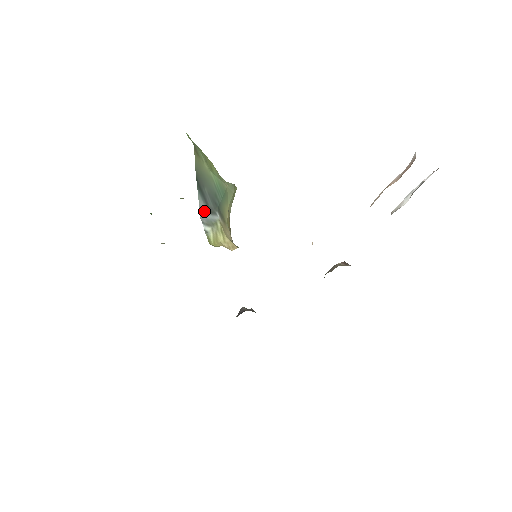
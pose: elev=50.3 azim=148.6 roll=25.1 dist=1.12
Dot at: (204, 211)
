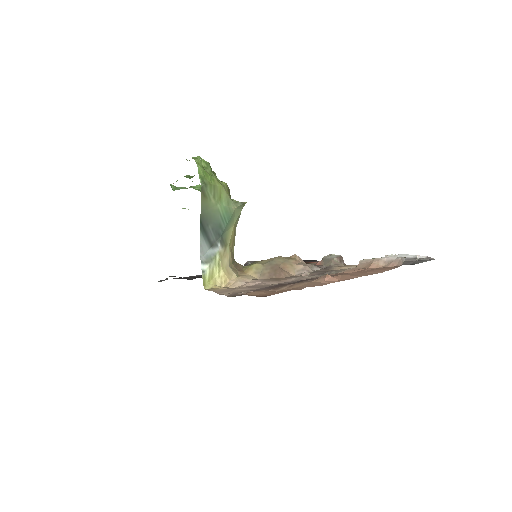
Dot at: (205, 249)
